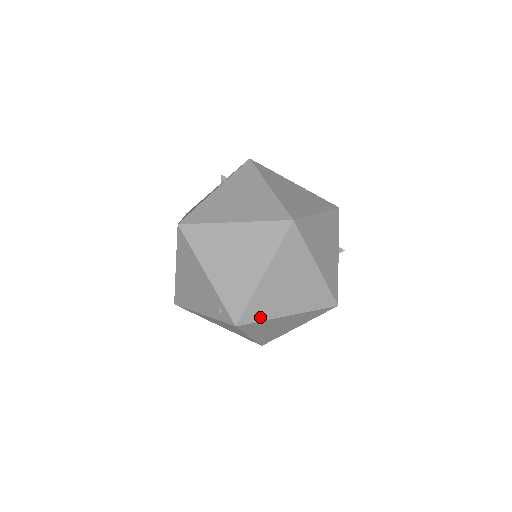
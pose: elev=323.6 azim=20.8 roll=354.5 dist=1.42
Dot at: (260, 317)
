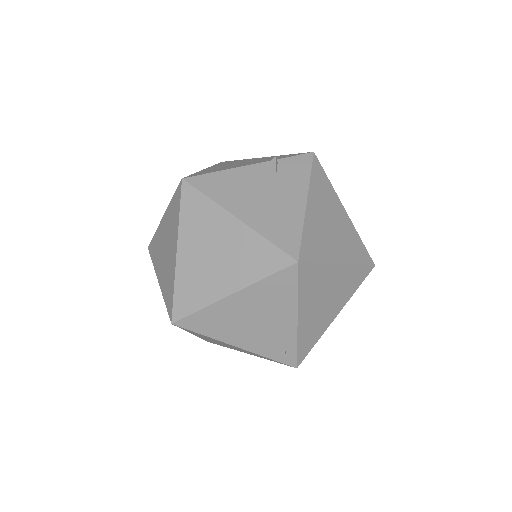
Dot at: occluded
